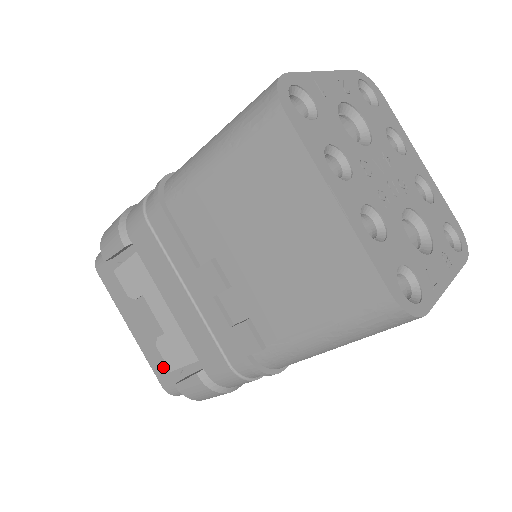
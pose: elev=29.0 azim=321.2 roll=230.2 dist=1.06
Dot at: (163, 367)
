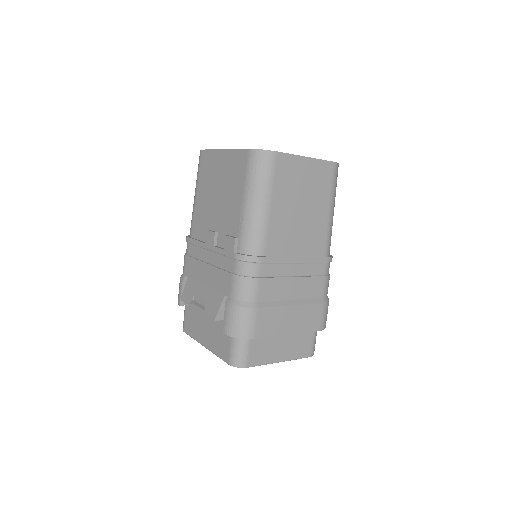
Dot at: (222, 344)
